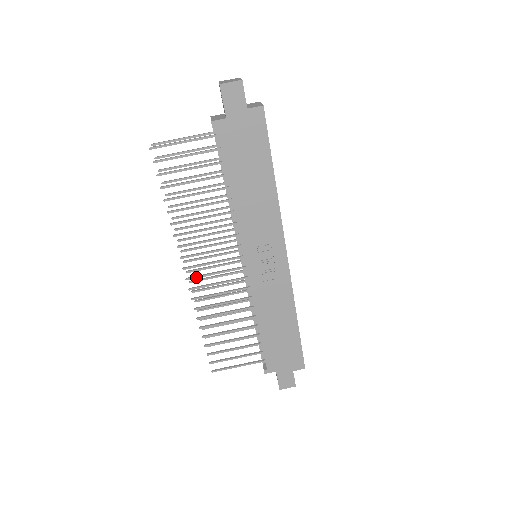
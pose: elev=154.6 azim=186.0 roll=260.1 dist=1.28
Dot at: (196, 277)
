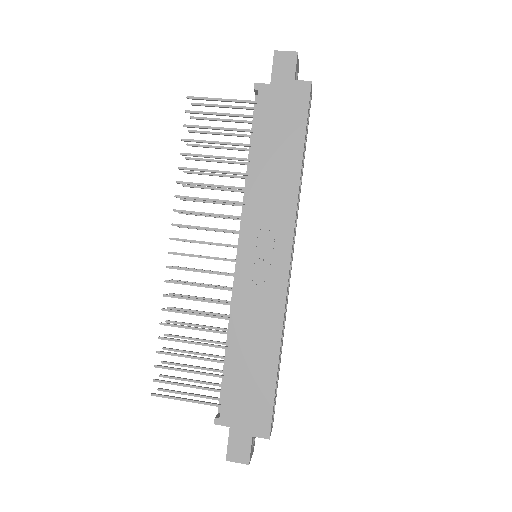
Dot at: (180, 254)
